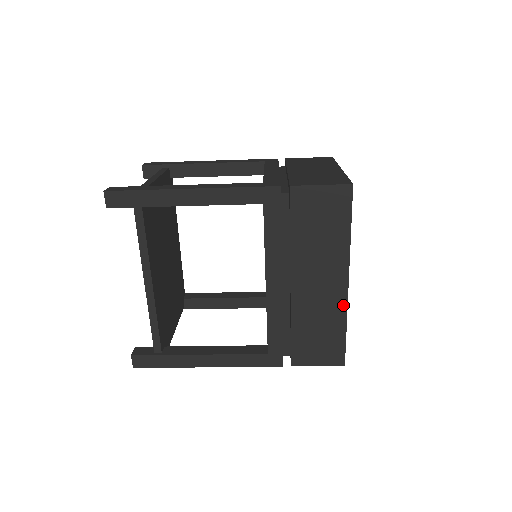
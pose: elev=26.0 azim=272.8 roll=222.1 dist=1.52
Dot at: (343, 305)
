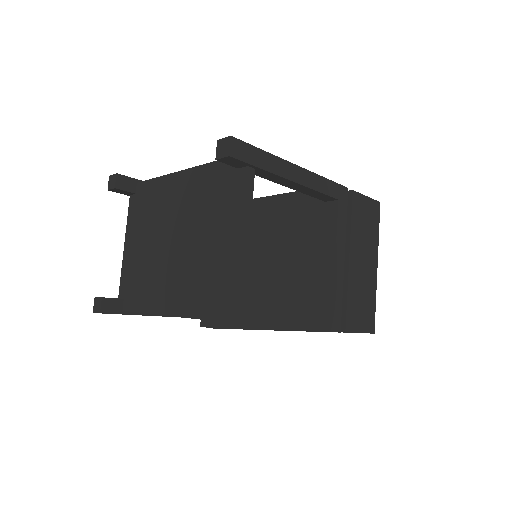
Dot at: occluded
